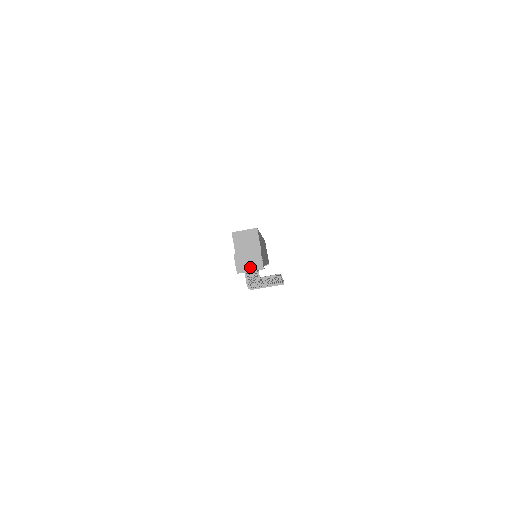
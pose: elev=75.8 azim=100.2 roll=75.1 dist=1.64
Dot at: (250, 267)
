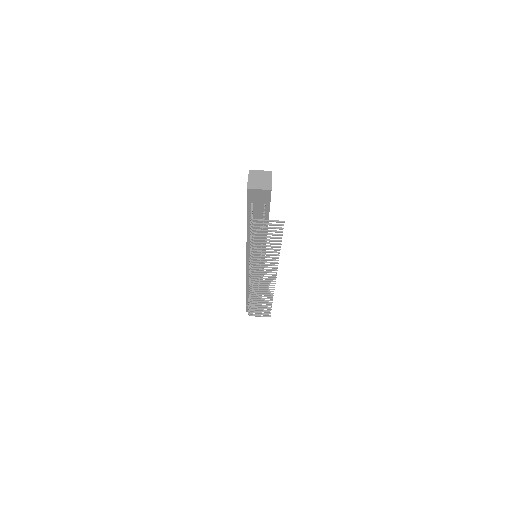
Dot at: (260, 186)
